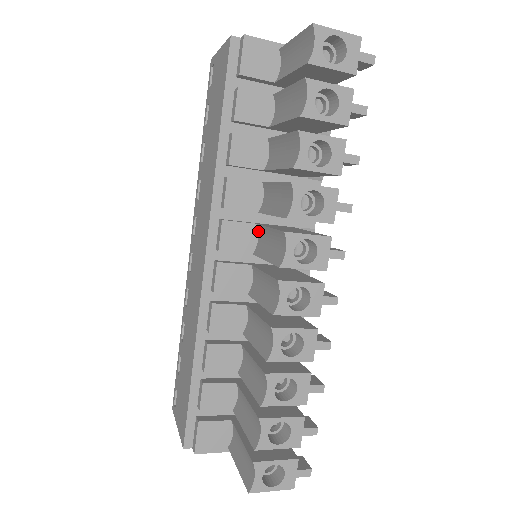
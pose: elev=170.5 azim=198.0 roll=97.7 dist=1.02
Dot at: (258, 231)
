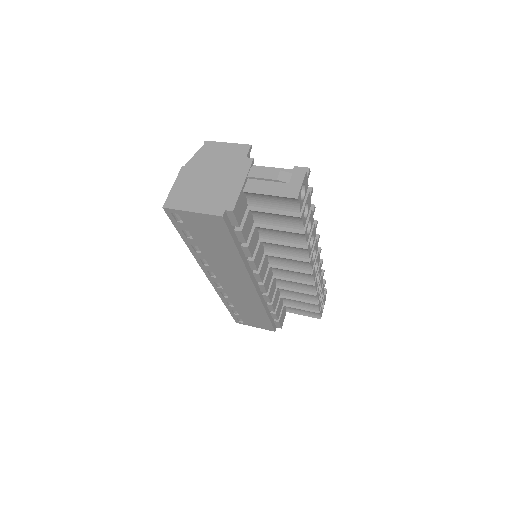
Dot at: (267, 256)
